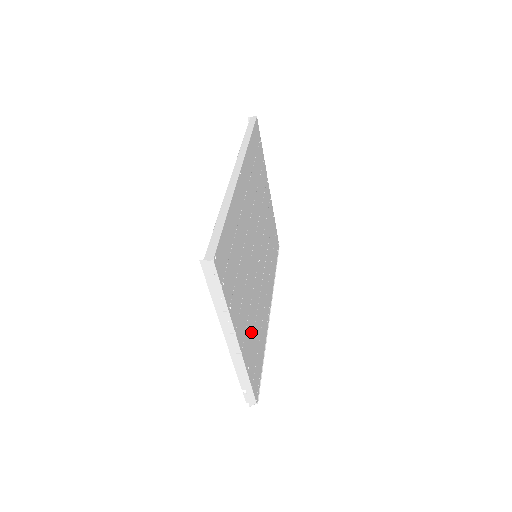
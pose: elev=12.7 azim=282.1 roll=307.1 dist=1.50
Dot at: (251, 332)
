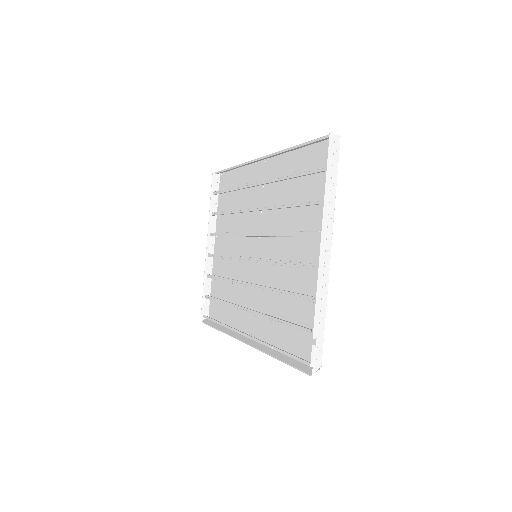
Dot at: (300, 287)
